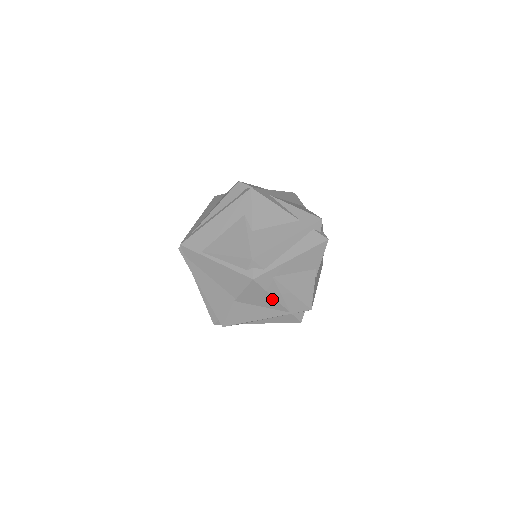
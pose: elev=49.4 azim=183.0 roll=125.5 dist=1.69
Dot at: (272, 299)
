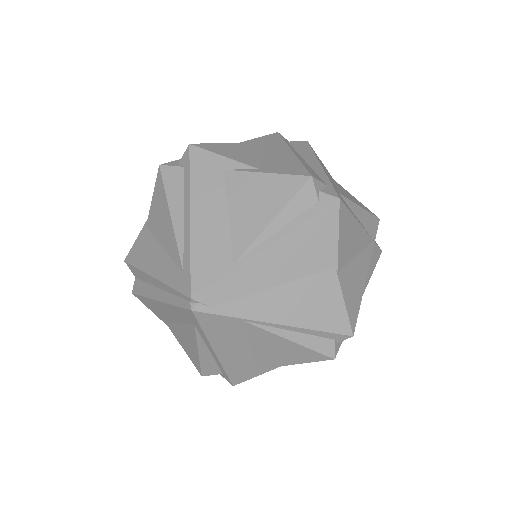
Dot at: (359, 228)
